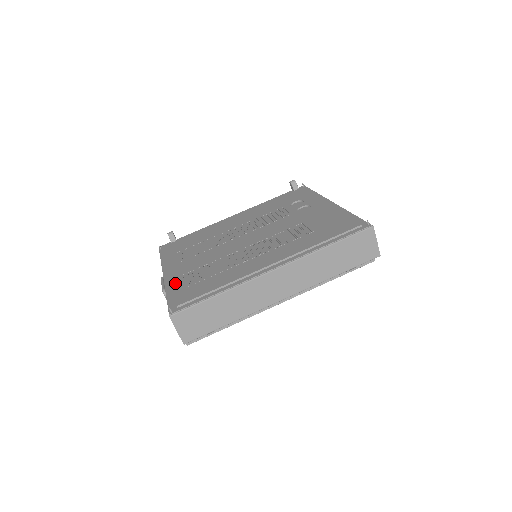
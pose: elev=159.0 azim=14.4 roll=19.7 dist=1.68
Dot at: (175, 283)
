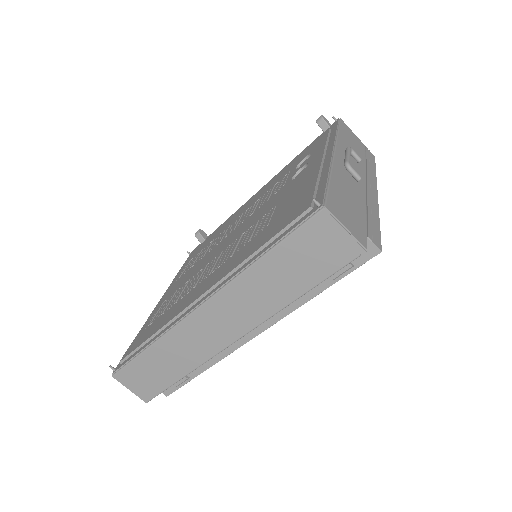
Dot at: (148, 319)
